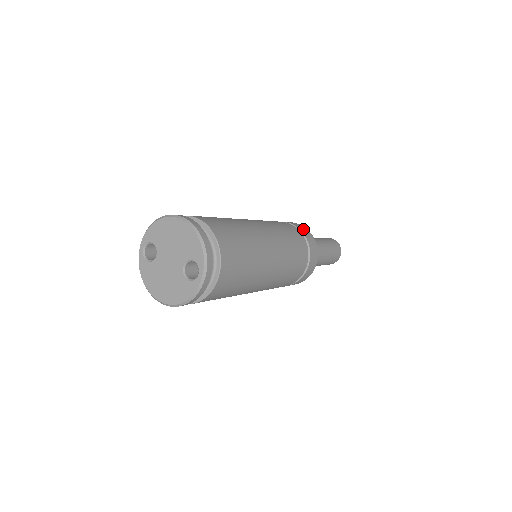
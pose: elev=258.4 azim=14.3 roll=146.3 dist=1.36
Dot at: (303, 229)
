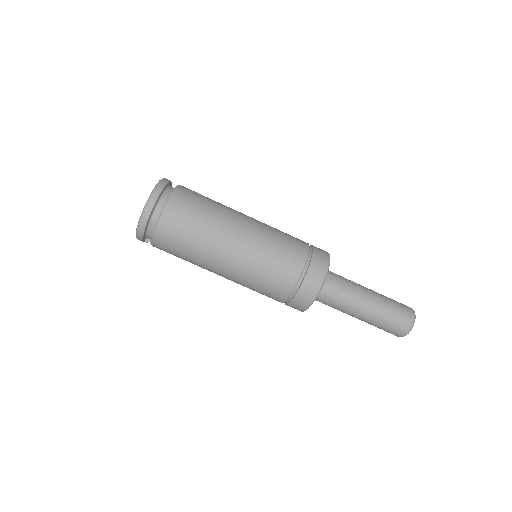
Dot at: (320, 256)
